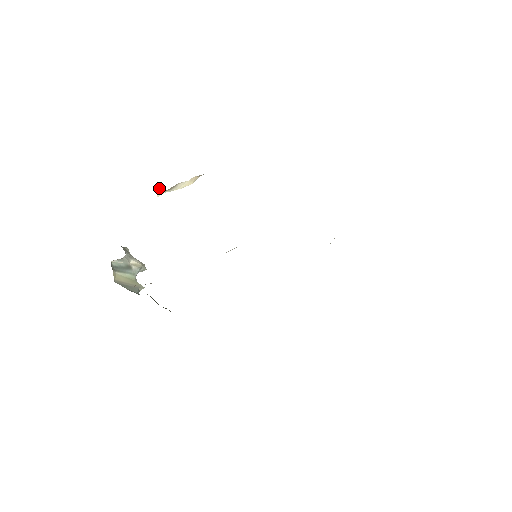
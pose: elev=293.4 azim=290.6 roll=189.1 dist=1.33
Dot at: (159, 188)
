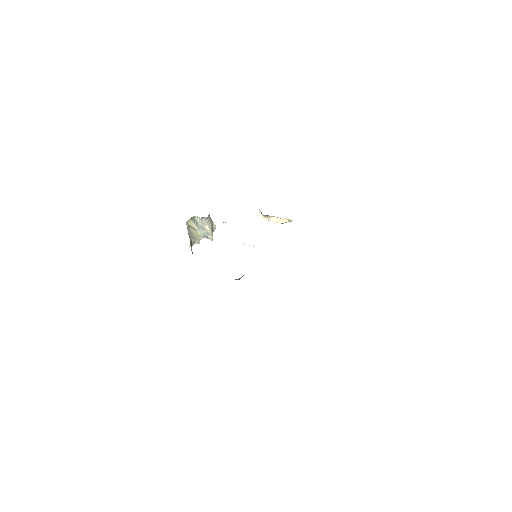
Dot at: occluded
